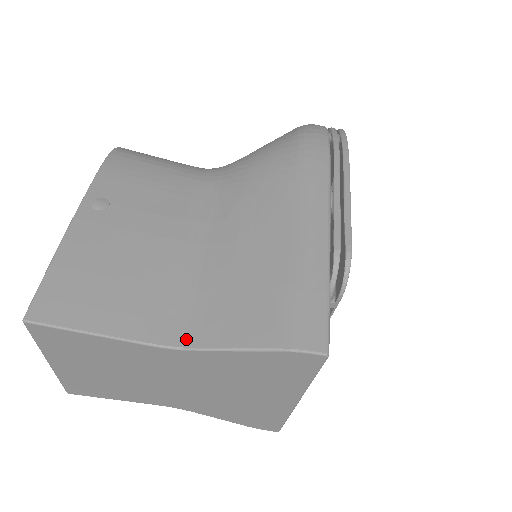
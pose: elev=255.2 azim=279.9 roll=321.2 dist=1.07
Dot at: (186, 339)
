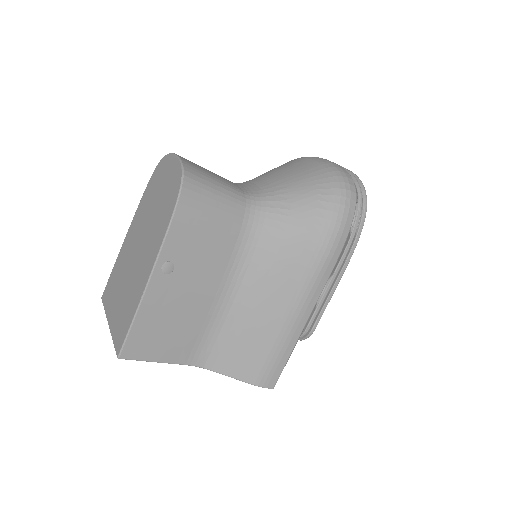
Dot at: (206, 364)
